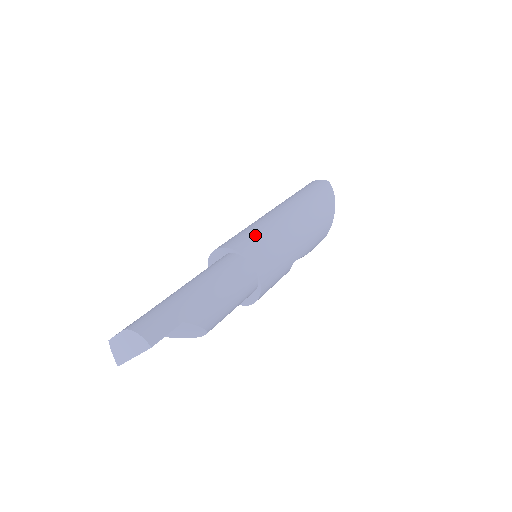
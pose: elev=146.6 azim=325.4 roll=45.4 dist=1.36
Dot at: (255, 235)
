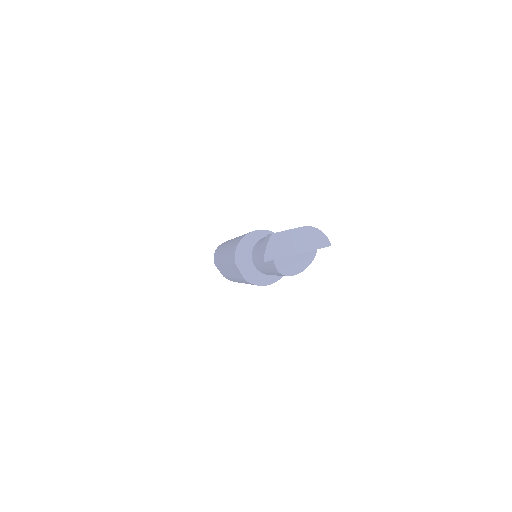
Dot at: occluded
